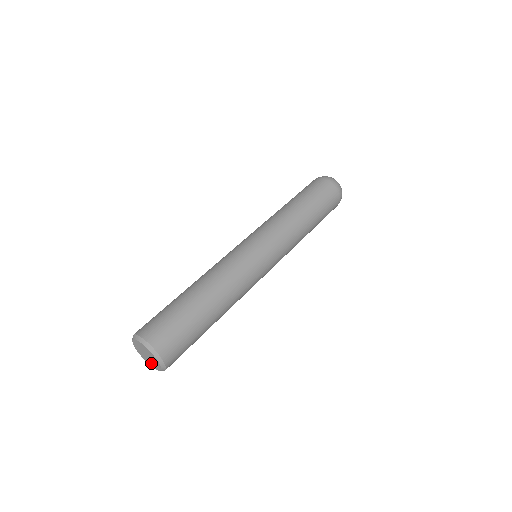
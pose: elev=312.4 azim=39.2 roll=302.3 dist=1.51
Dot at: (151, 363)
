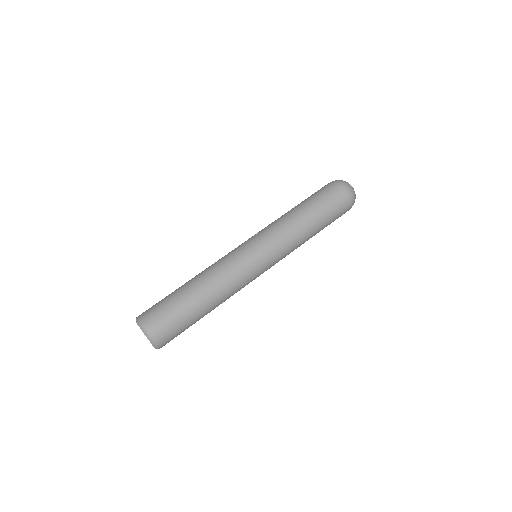
Dot at: occluded
